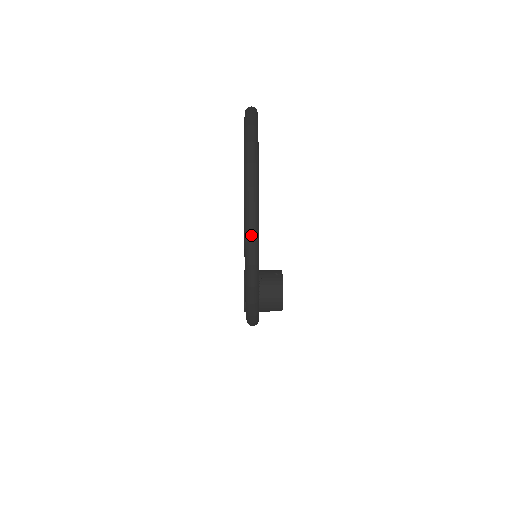
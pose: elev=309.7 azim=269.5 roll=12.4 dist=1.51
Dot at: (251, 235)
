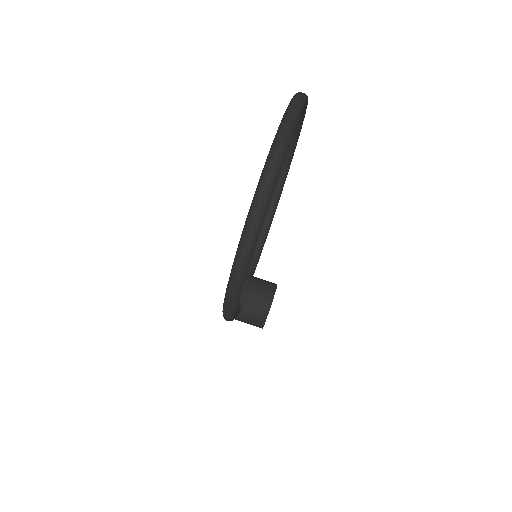
Dot at: (262, 194)
